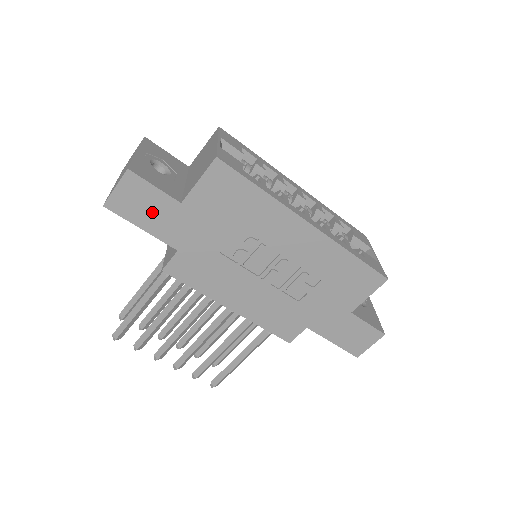
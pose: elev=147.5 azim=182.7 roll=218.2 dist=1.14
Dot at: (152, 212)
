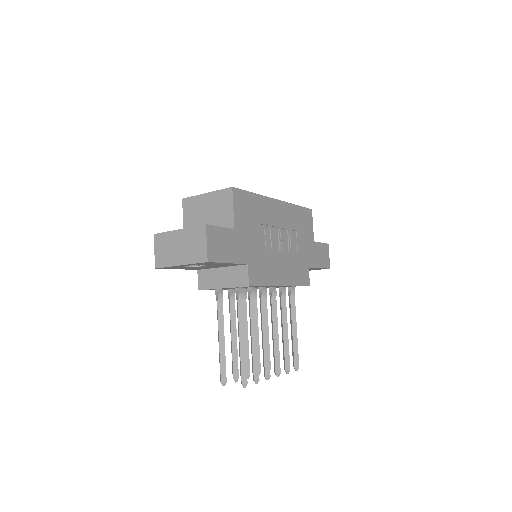
Dot at: (227, 246)
